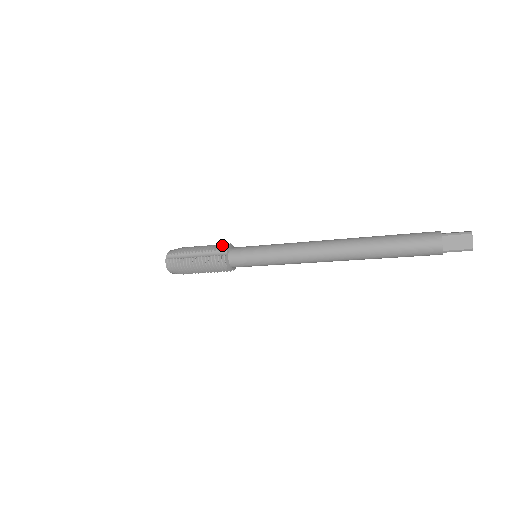
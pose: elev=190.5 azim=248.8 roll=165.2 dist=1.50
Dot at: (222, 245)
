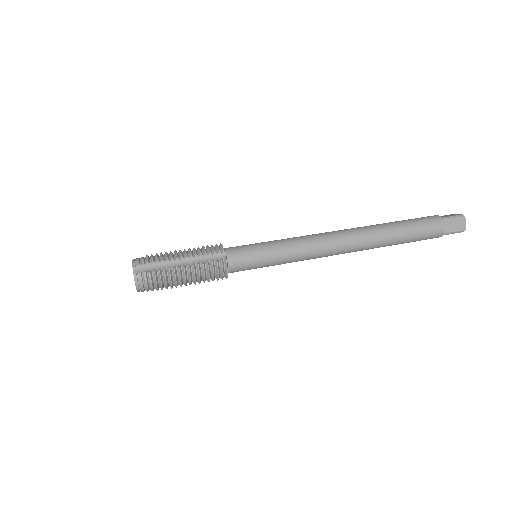
Dot at: (213, 246)
